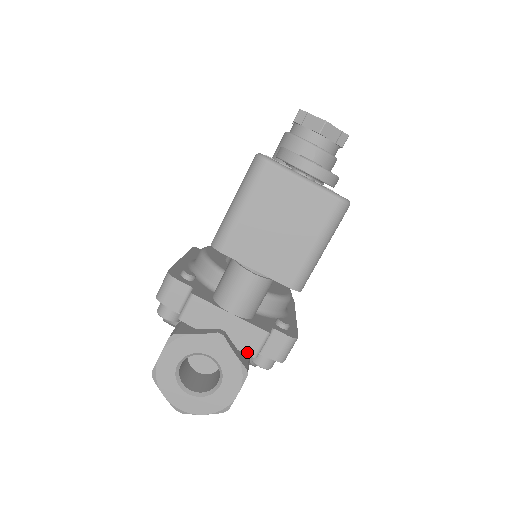
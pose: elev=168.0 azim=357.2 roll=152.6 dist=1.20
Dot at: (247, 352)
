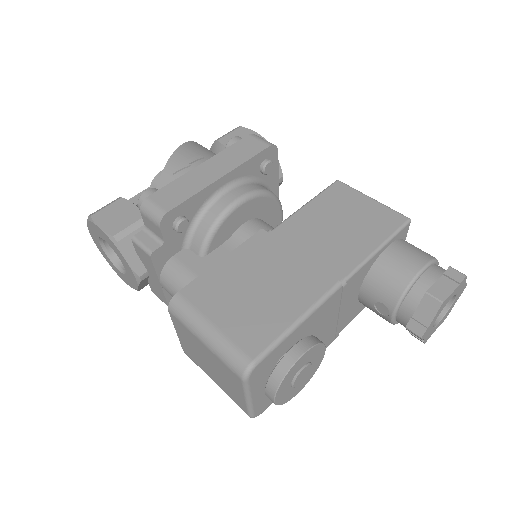
Dot at: (151, 288)
